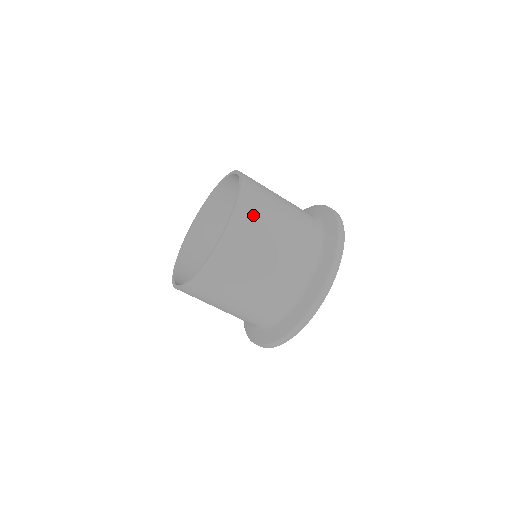
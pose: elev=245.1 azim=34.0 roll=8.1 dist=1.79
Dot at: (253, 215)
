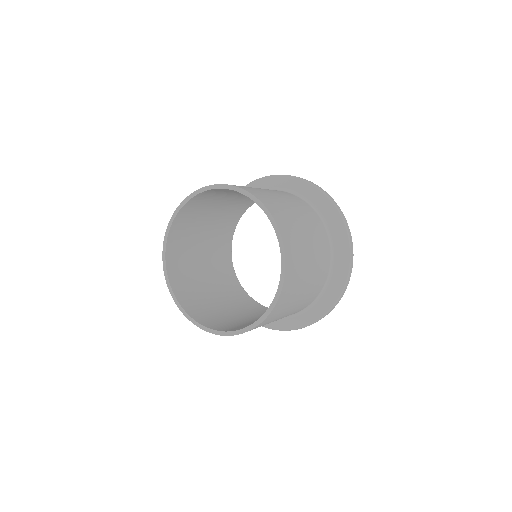
Dot at: (293, 282)
